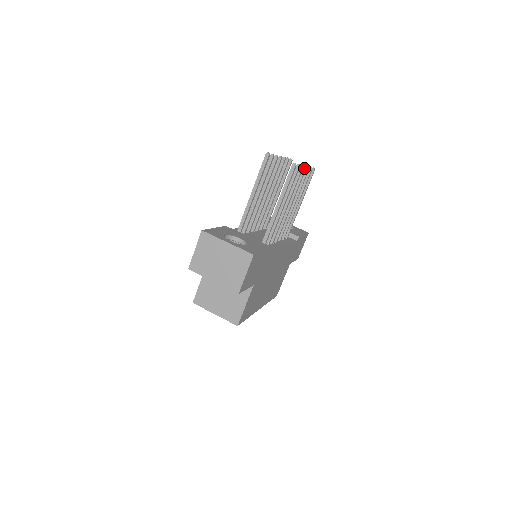
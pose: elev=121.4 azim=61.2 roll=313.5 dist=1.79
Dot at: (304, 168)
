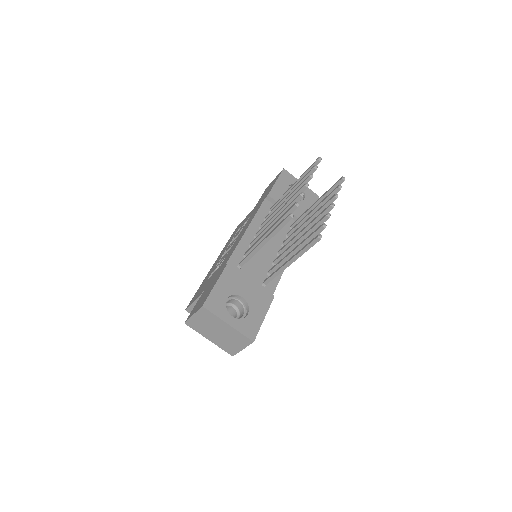
Dot at: (331, 207)
